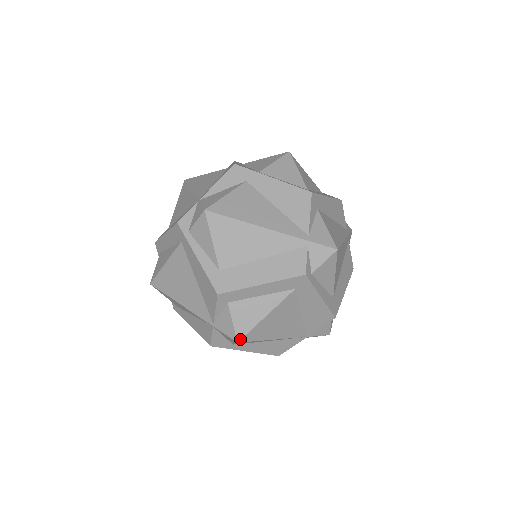
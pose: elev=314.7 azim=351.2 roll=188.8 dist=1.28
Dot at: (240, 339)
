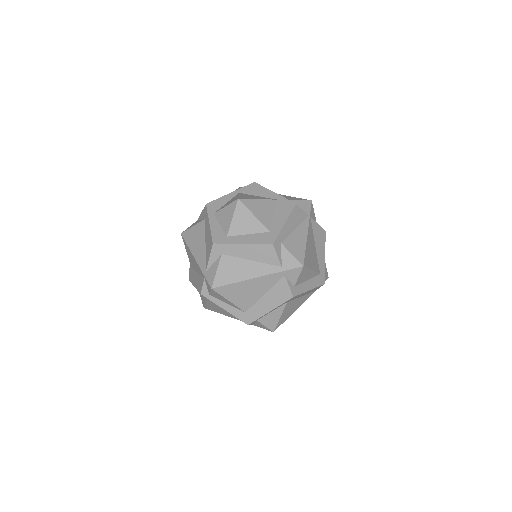
Dot at: (204, 307)
